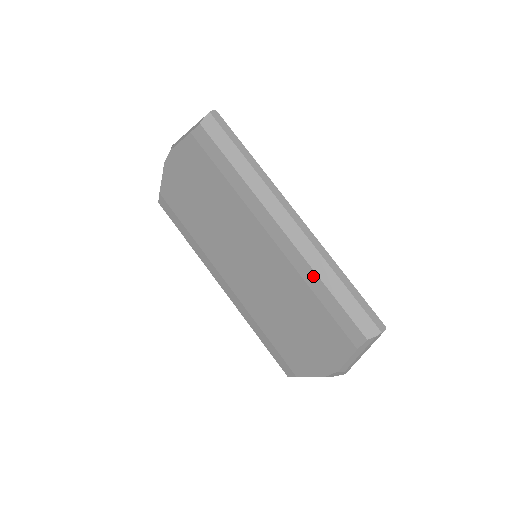
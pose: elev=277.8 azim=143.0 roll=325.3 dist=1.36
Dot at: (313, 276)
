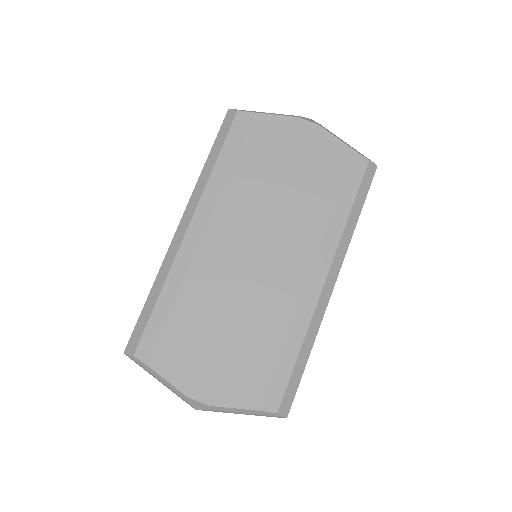
Dot at: (302, 332)
